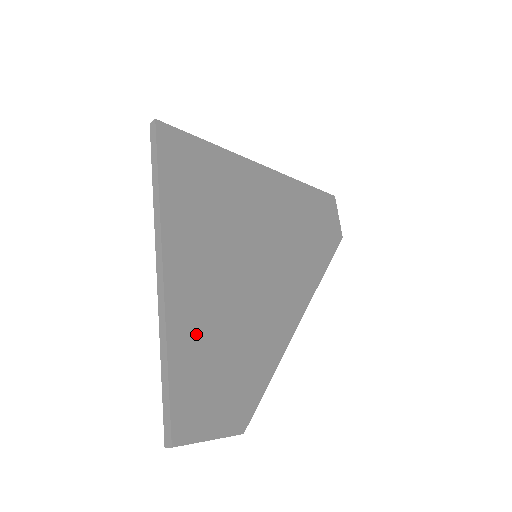
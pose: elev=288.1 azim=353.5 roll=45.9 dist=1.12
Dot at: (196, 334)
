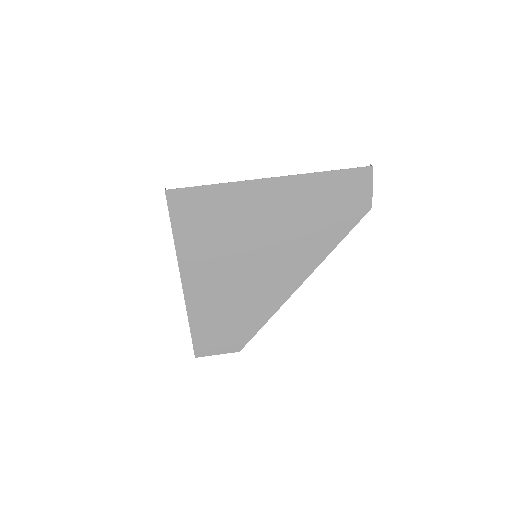
Dot at: (206, 311)
